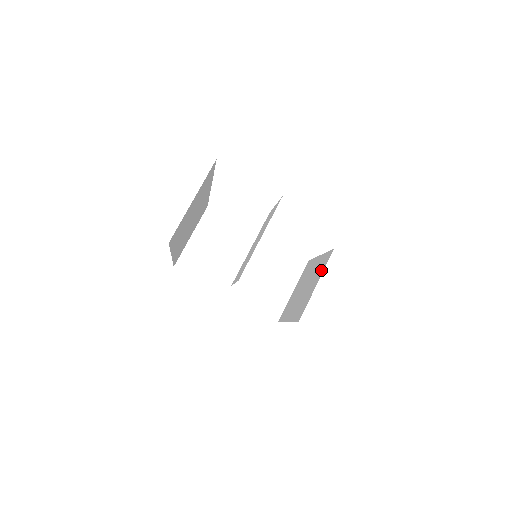
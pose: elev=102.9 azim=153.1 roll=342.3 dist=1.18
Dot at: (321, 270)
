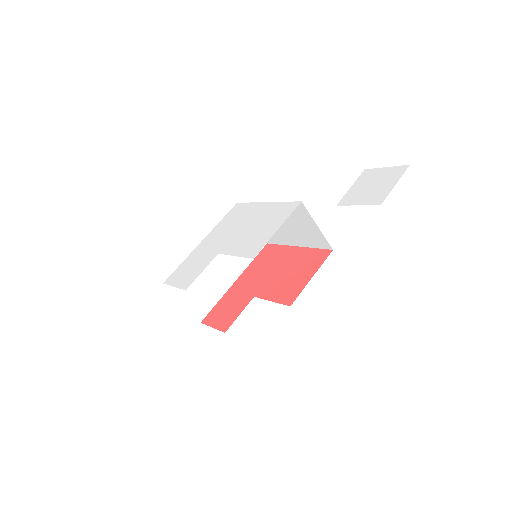
Dot at: occluded
